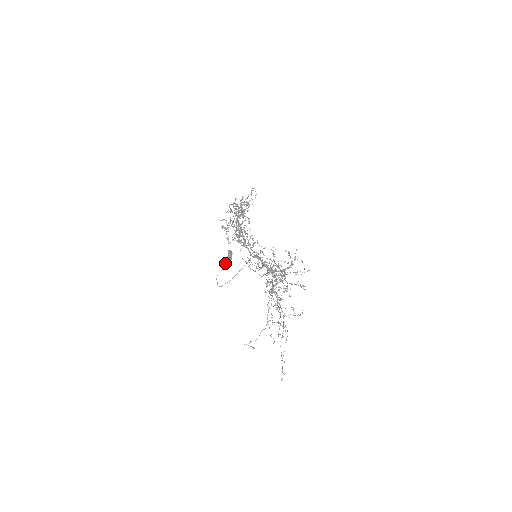
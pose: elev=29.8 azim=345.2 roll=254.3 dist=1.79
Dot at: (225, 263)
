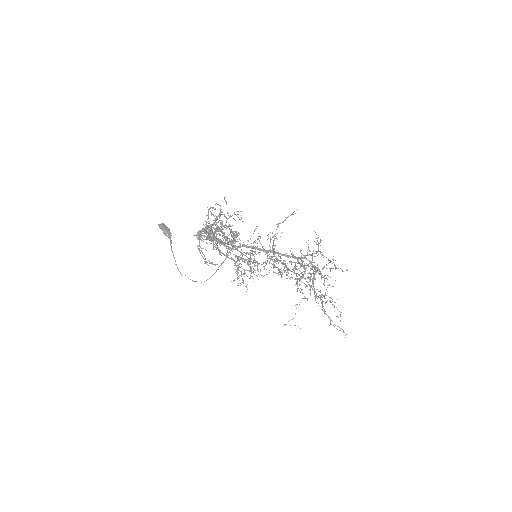
Dot at: (170, 245)
